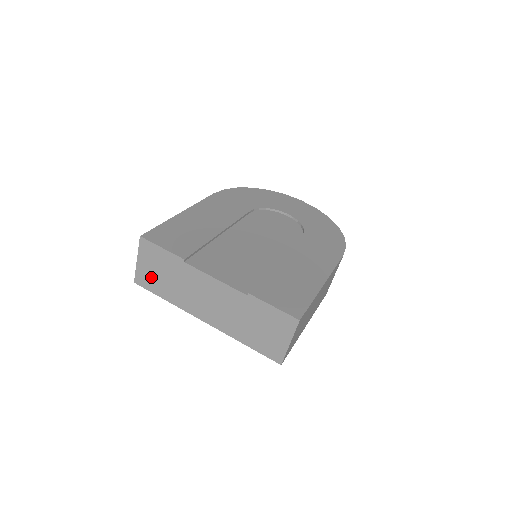
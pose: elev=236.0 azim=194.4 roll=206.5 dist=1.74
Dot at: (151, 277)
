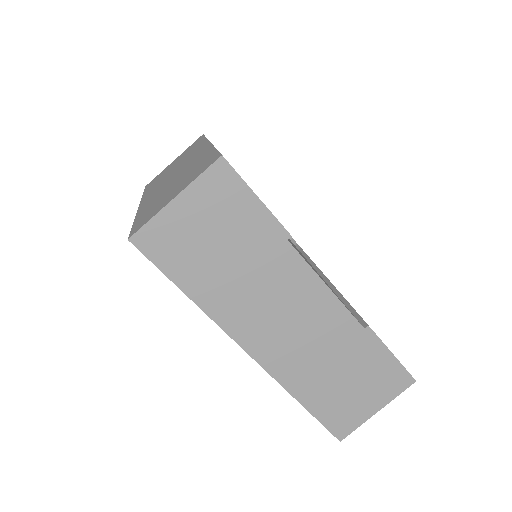
Dot at: (186, 243)
